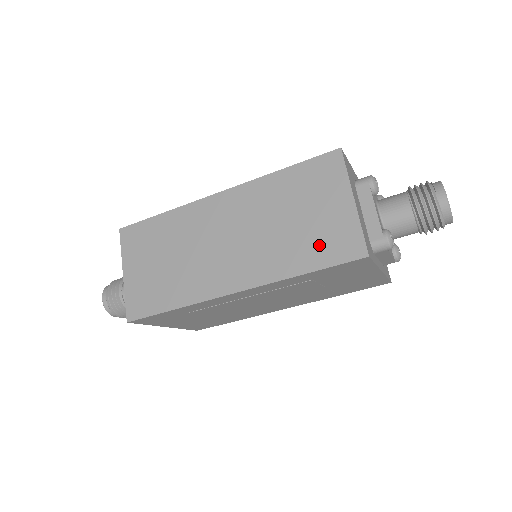
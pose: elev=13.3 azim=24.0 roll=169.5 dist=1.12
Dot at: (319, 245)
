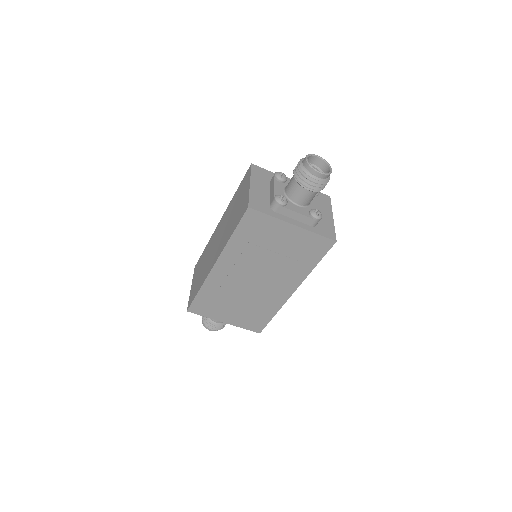
Dot at: (237, 217)
